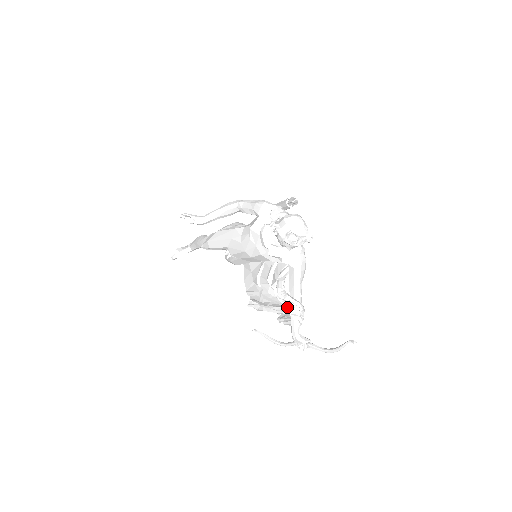
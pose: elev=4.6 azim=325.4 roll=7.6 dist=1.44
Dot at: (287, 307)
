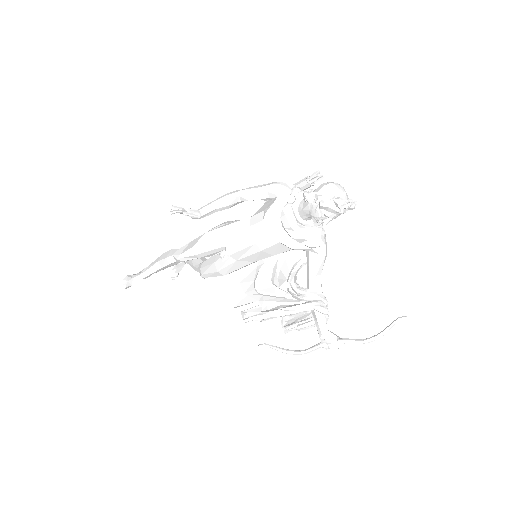
Dot at: (310, 302)
